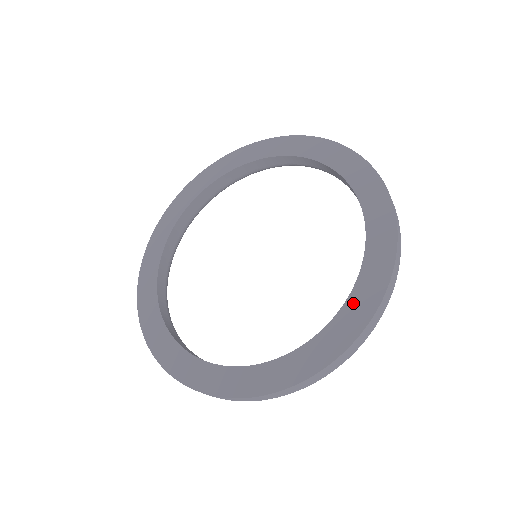
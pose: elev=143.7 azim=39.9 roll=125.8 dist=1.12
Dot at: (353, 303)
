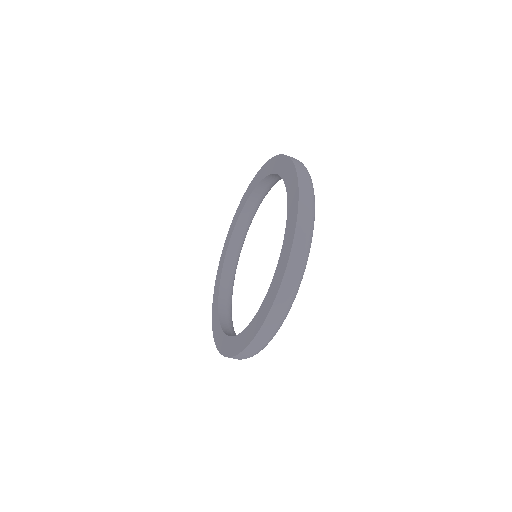
Dot at: (249, 329)
